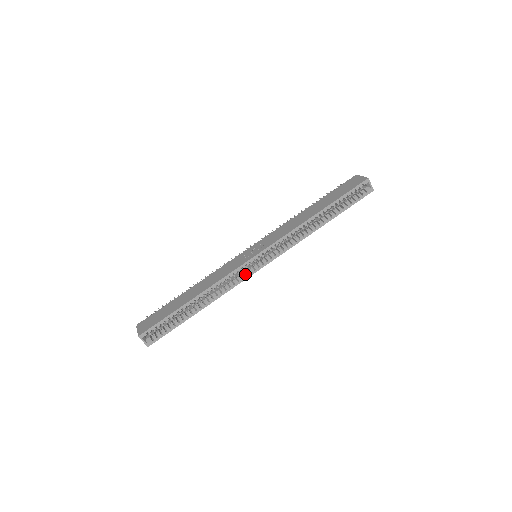
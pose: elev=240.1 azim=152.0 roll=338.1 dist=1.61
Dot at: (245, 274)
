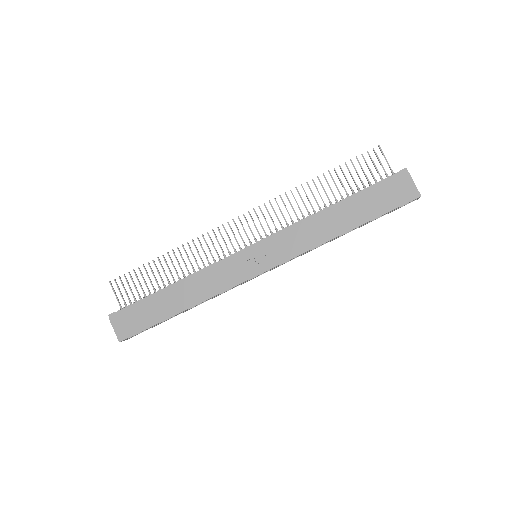
Dot at: occluded
